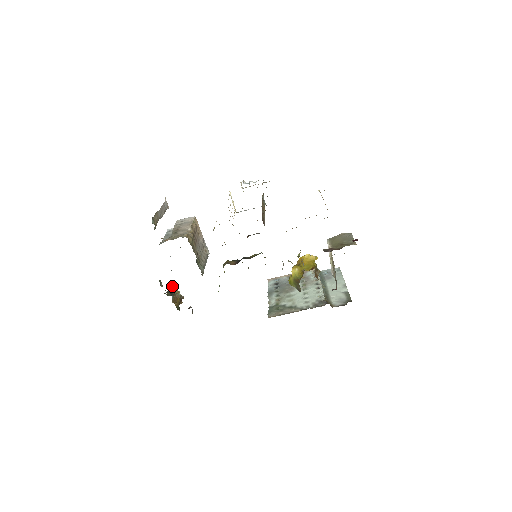
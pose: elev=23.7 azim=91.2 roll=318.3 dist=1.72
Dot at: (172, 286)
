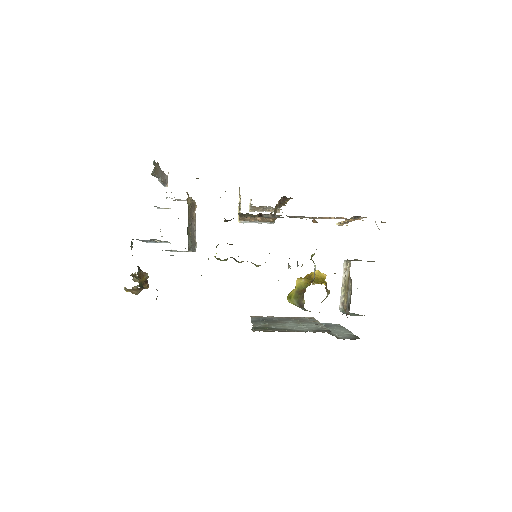
Dot at: occluded
